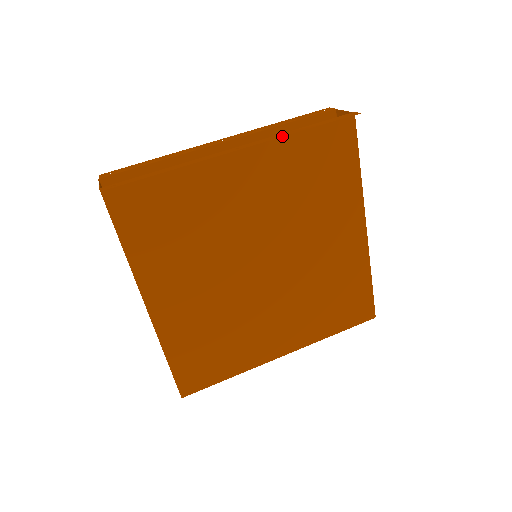
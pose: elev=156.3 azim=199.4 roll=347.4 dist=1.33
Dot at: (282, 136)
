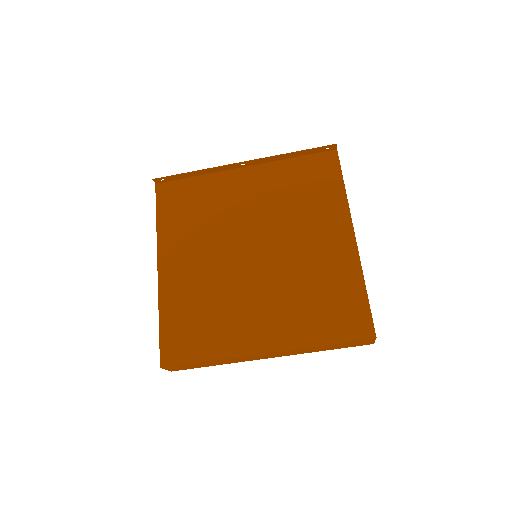
Dot at: (274, 156)
